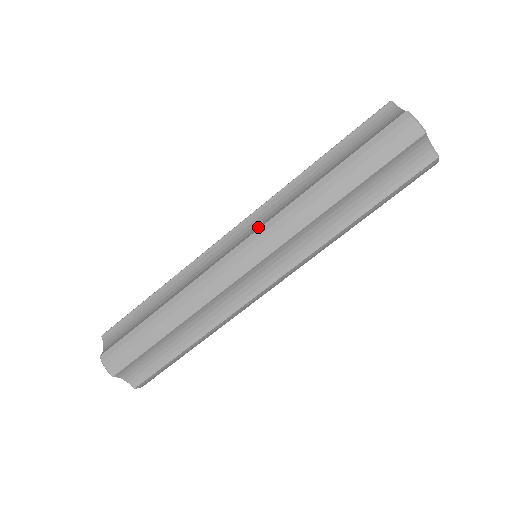
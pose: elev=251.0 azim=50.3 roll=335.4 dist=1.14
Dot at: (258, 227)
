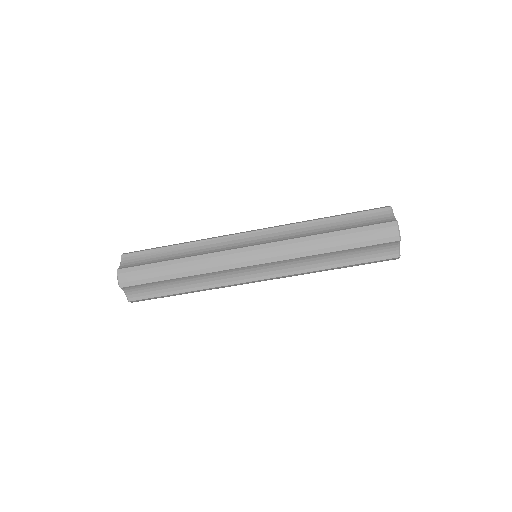
Dot at: (269, 241)
